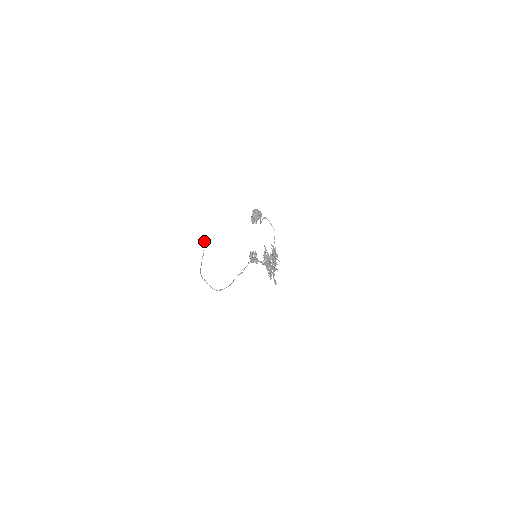
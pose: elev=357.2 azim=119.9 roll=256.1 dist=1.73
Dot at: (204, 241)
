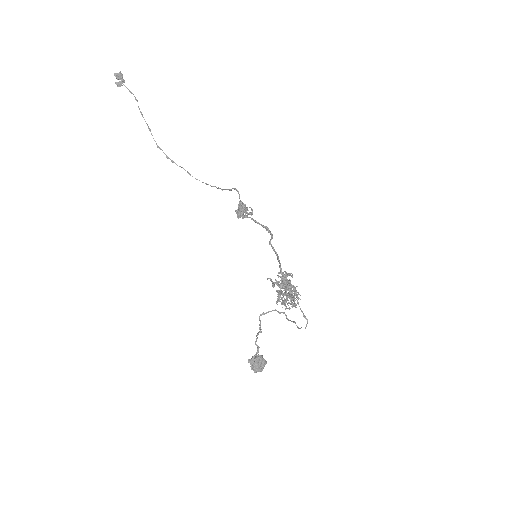
Dot at: (119, 76)
